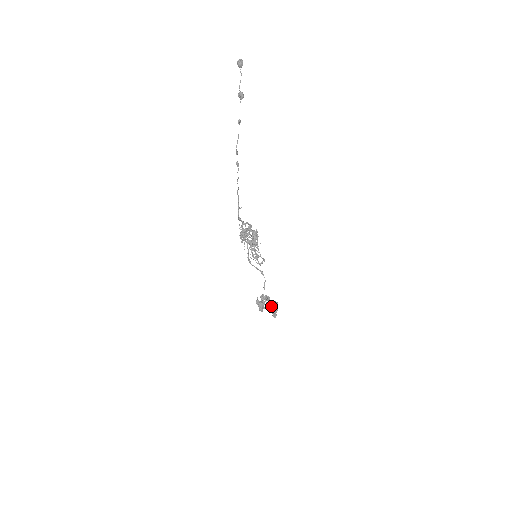
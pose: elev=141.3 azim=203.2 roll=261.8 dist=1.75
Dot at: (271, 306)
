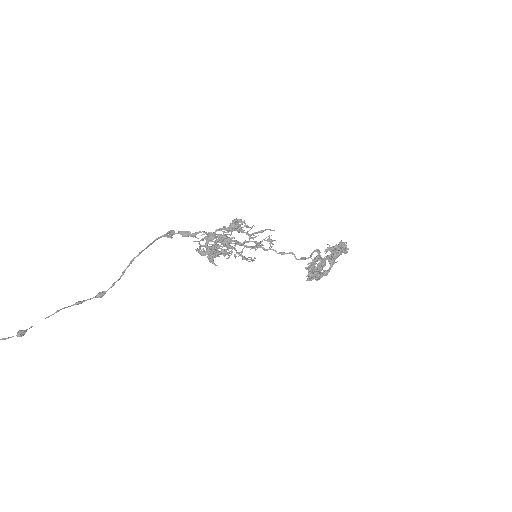
Dot at: (331, 251)
